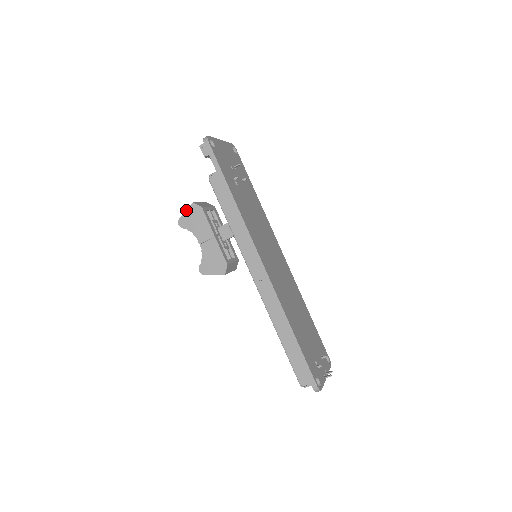
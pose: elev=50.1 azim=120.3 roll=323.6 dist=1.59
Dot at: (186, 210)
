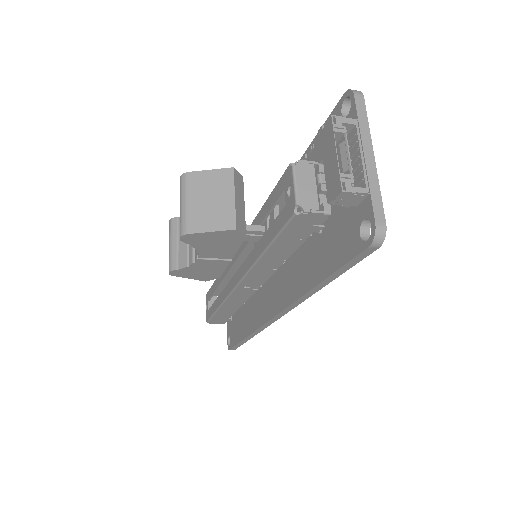
Dot at: (213, 232)
